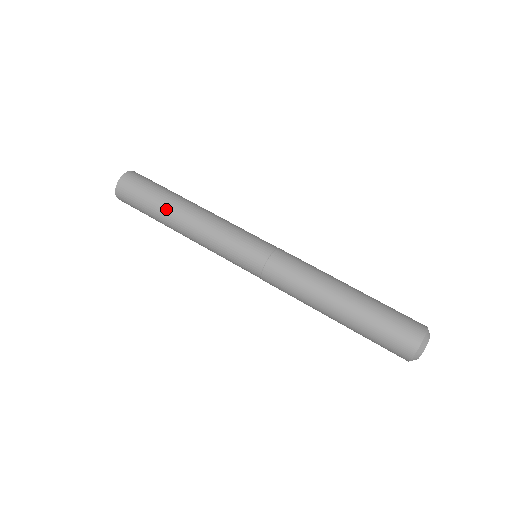
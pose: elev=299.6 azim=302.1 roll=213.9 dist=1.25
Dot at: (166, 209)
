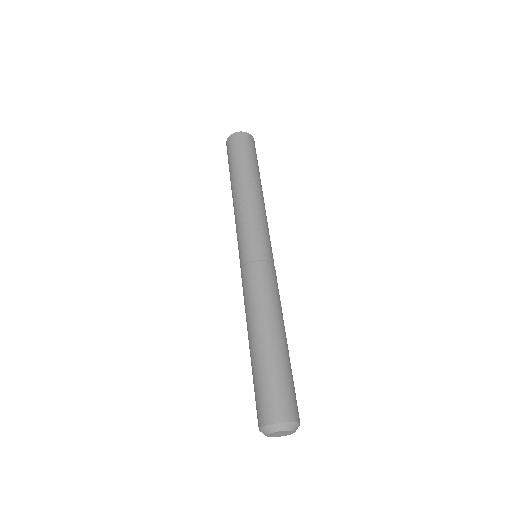
Dot at: (240, 172)
